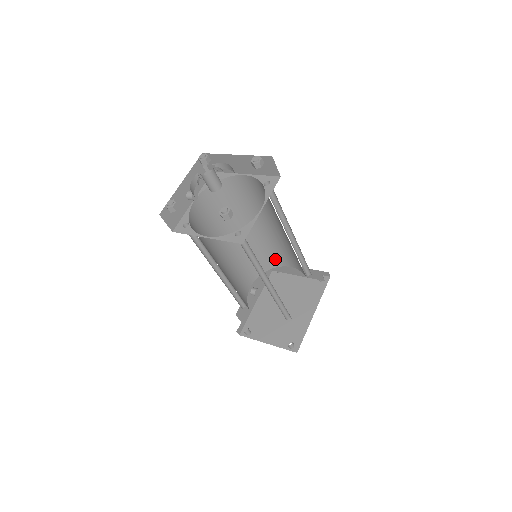
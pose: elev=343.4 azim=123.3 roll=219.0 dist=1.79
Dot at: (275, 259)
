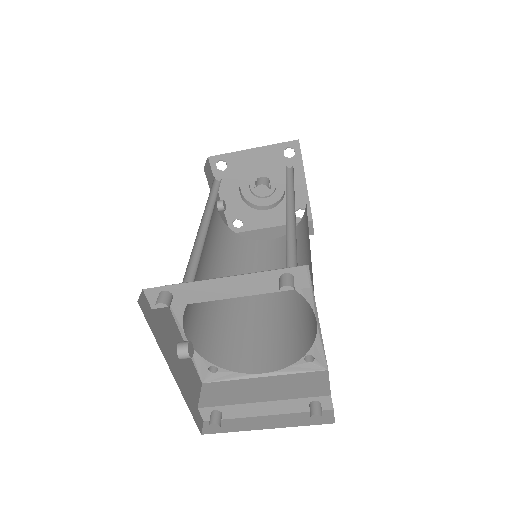
Dot at: (241, 354)
